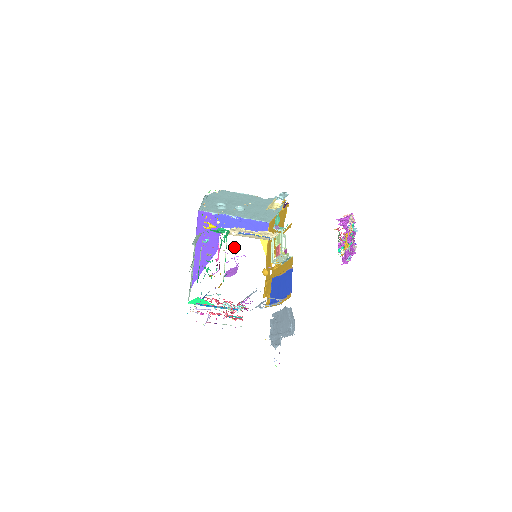
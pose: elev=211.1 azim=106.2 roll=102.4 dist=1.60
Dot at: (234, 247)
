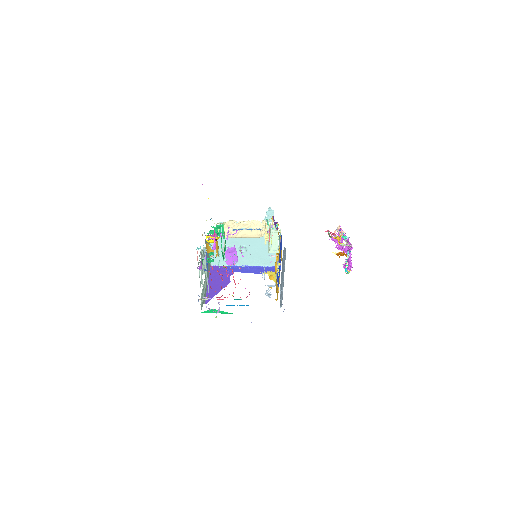
Dot at: (228, 230)
